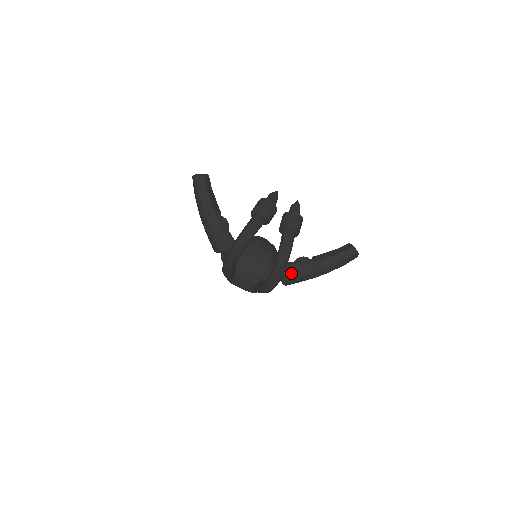
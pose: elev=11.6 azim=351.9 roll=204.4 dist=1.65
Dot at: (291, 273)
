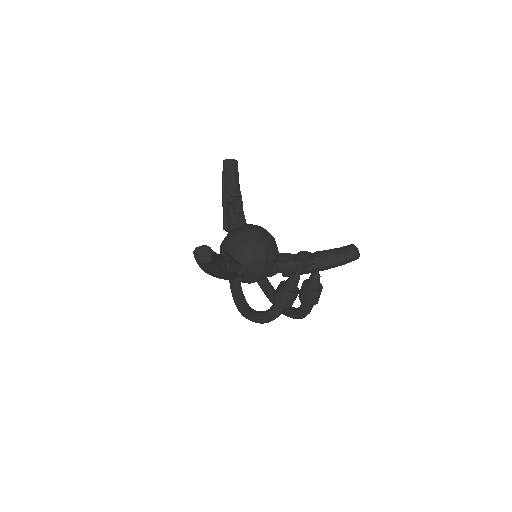
Dot at: occluded
